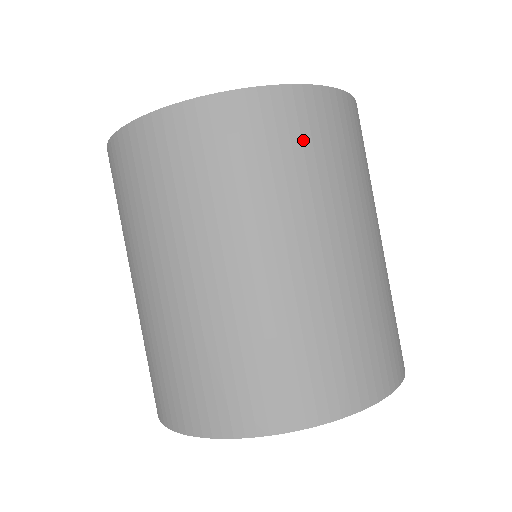
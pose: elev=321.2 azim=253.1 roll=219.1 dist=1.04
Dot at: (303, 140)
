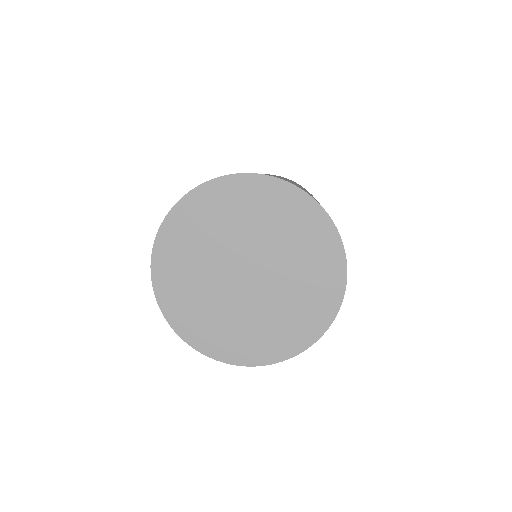
Dot at: occluded
